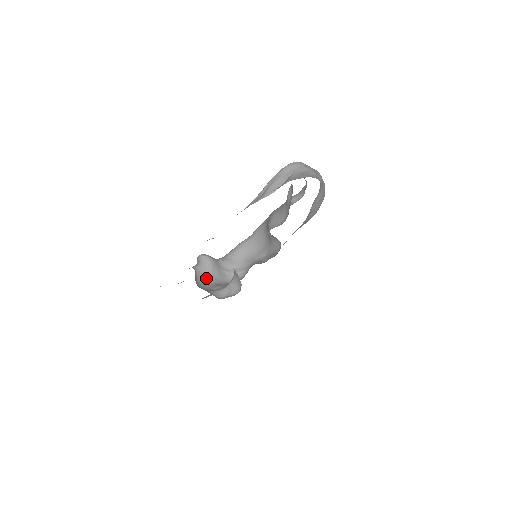
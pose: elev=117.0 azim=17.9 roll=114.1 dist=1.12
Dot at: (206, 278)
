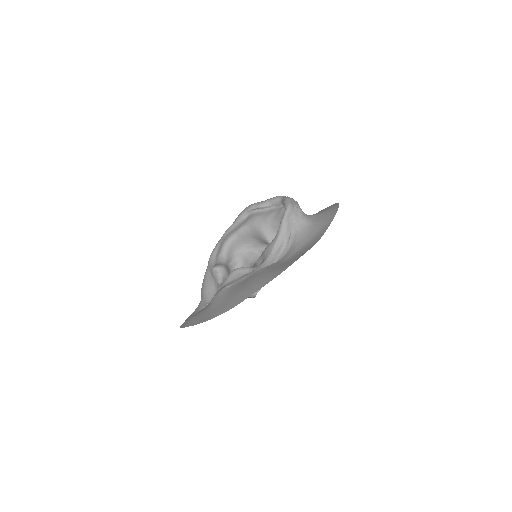
Dot at: occluded
